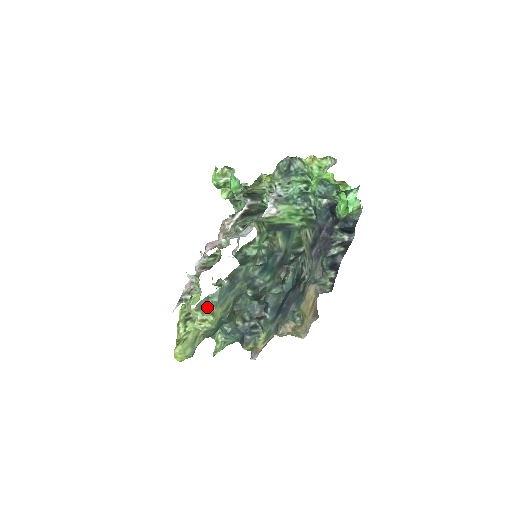
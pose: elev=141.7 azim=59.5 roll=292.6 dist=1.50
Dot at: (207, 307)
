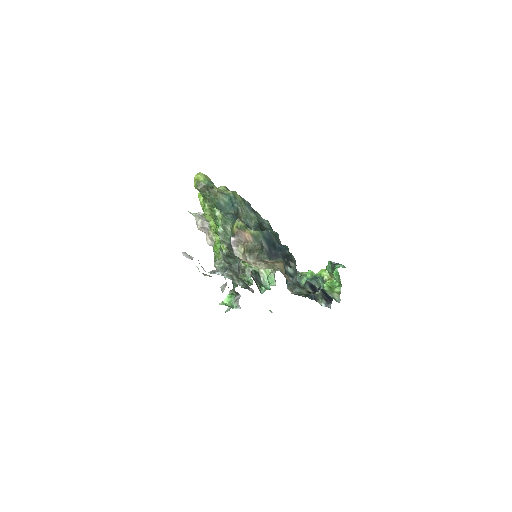
Dot at: occluded
